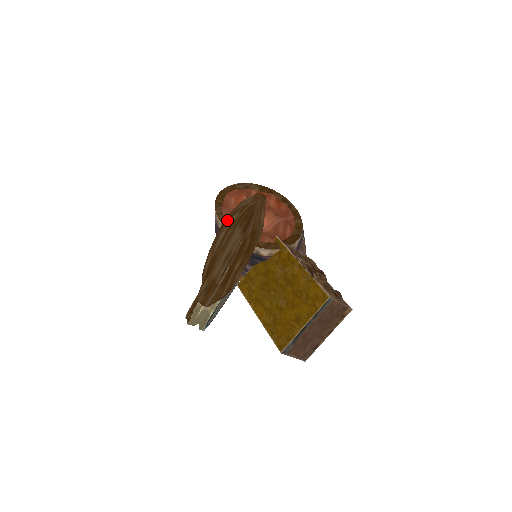
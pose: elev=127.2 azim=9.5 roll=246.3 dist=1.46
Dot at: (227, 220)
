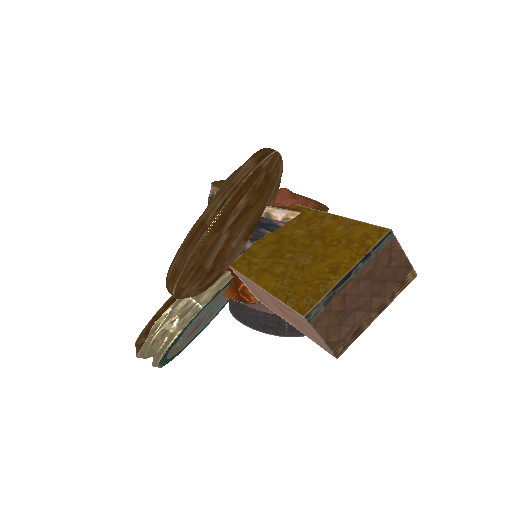
Dot at: occluded
